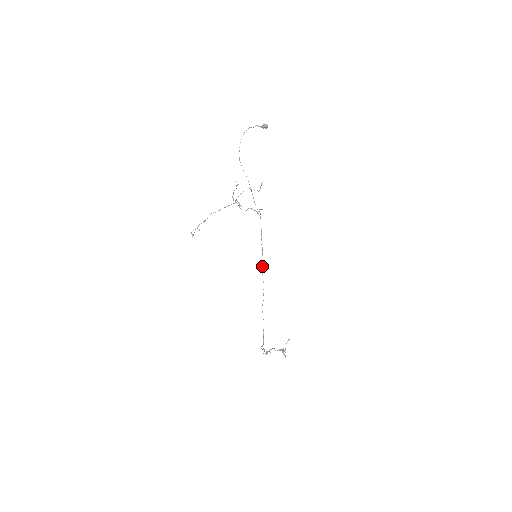
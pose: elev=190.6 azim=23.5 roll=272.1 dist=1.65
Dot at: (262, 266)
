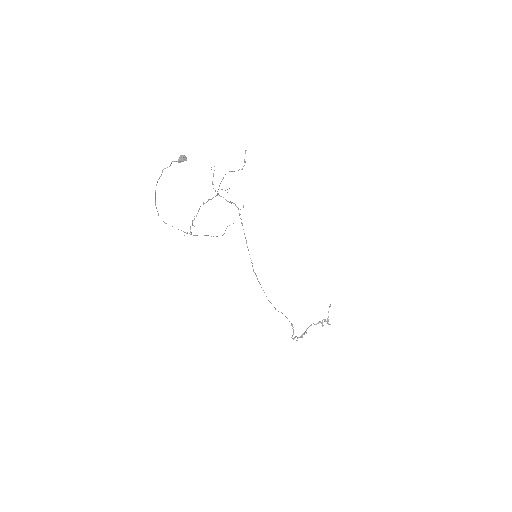
Dot at: (258, 281)
